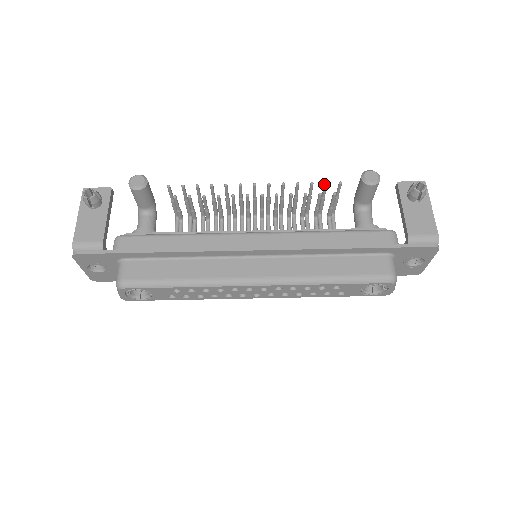
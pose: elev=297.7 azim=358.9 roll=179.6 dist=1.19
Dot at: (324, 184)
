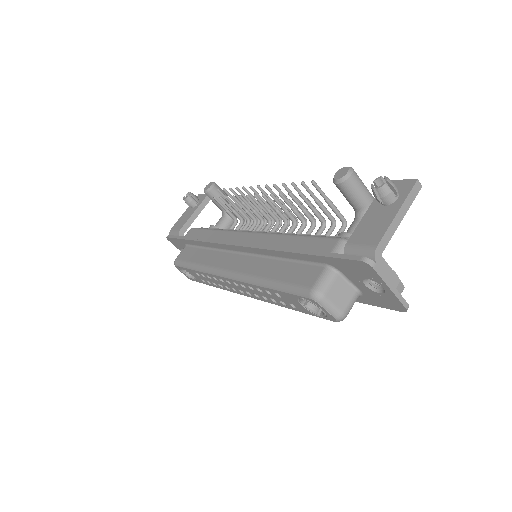
Dot at: (302, 184)
